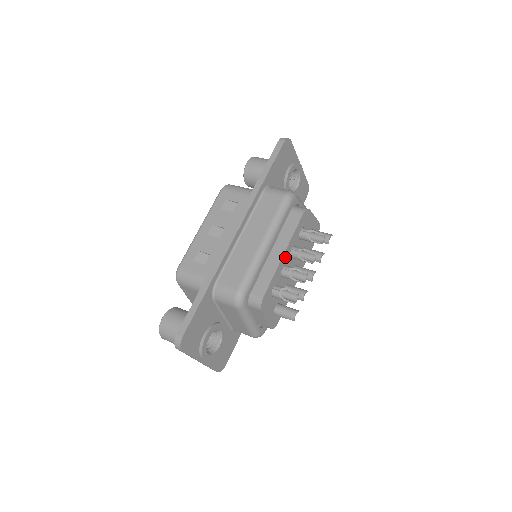
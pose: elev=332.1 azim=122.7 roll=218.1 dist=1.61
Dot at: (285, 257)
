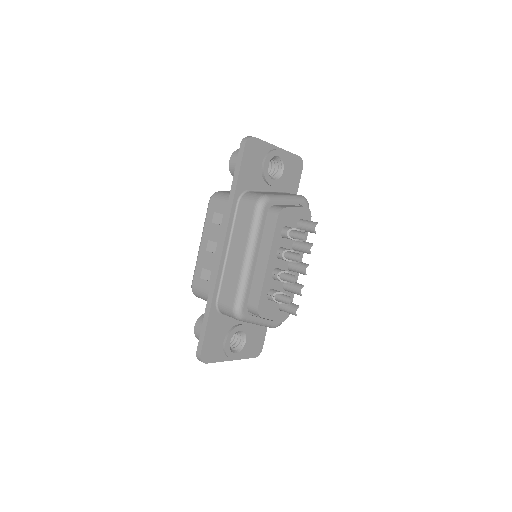
Dot at: (271, 263)
